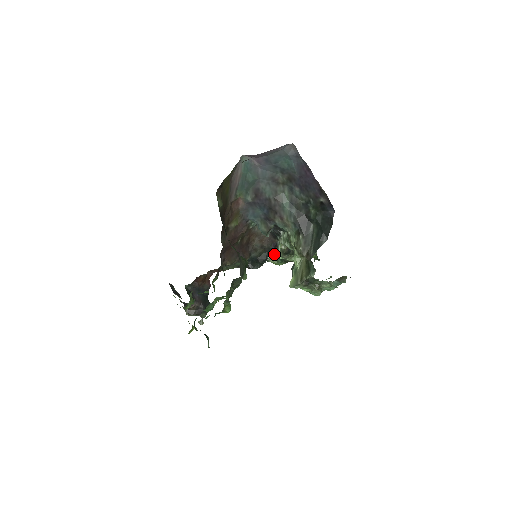
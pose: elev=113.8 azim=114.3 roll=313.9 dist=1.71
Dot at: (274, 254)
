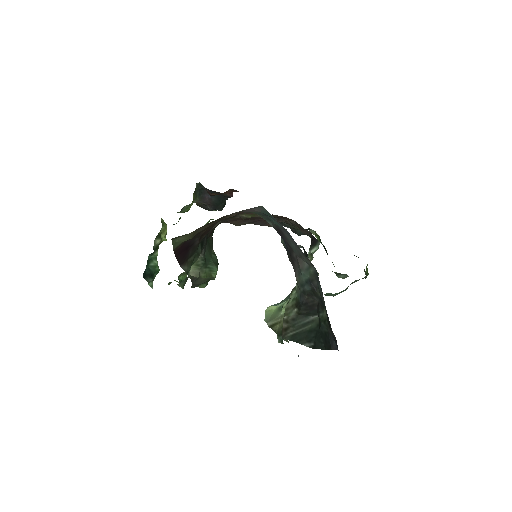
Dot at: occluded
